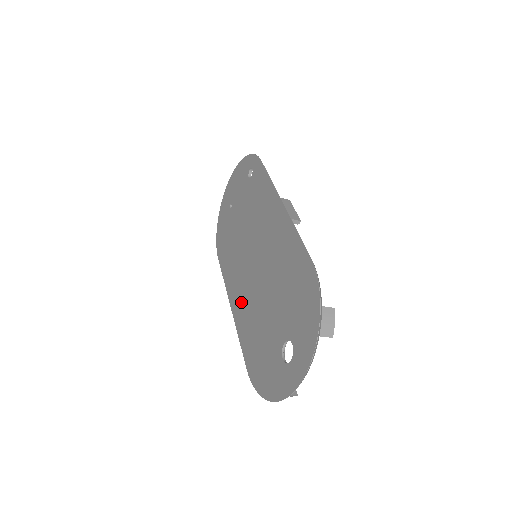
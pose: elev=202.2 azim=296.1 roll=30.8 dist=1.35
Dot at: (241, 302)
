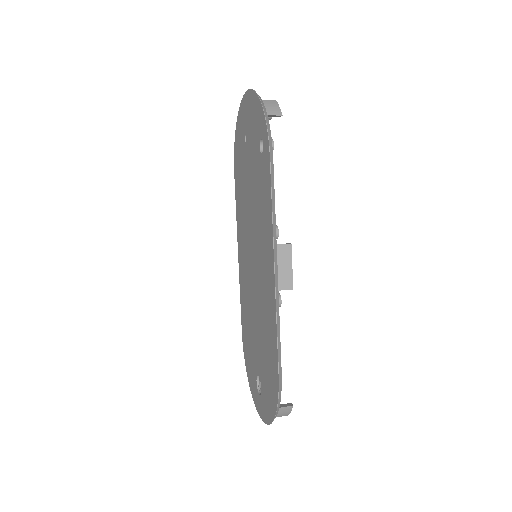
Dot at: (243, 273)
